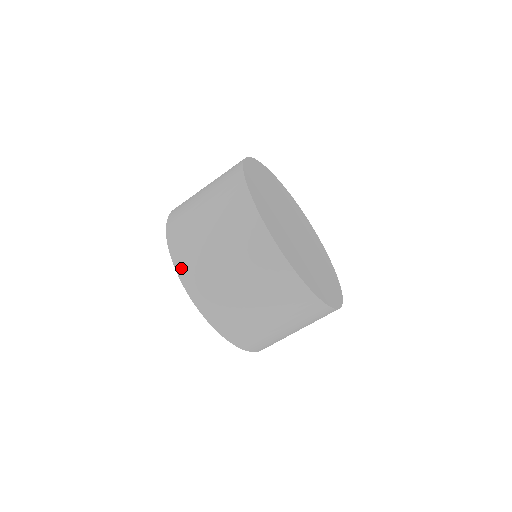
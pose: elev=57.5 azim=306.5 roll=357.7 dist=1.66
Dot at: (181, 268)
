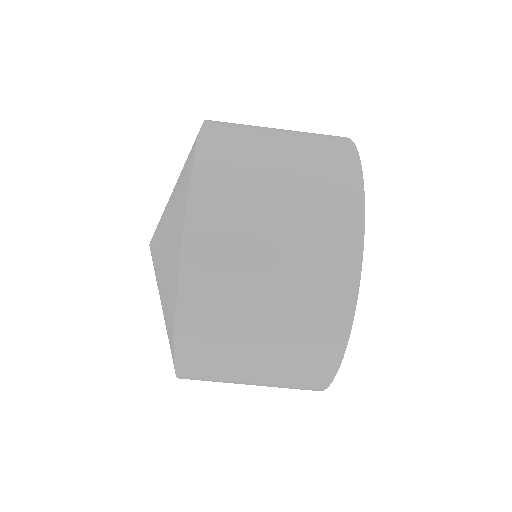
Dot at: (208, 144)
